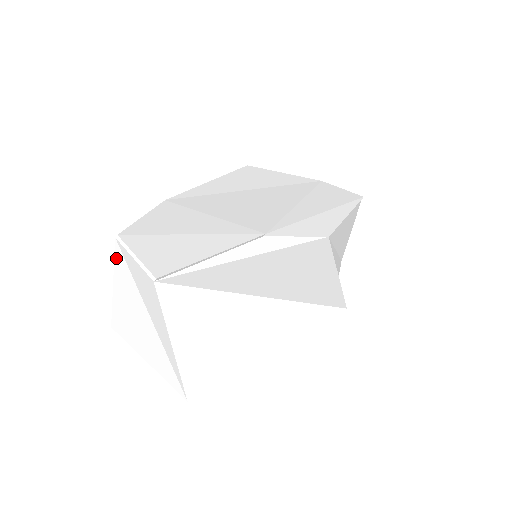
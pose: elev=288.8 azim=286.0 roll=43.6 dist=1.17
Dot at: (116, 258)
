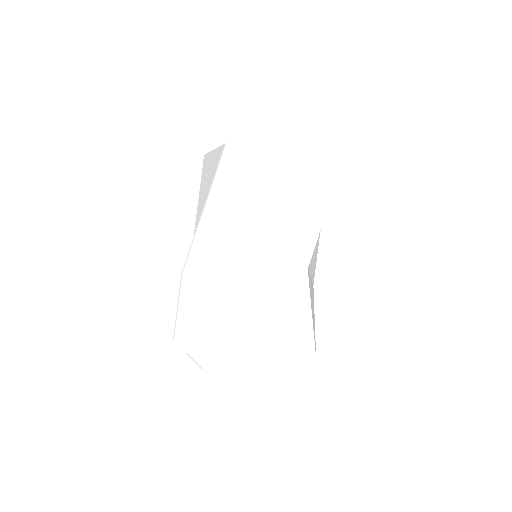
Dot at: occluded
